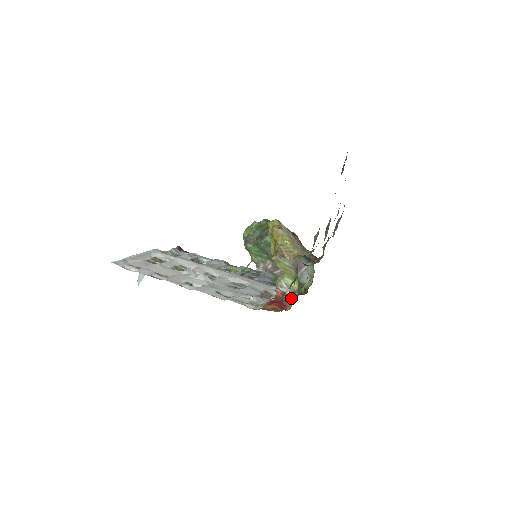
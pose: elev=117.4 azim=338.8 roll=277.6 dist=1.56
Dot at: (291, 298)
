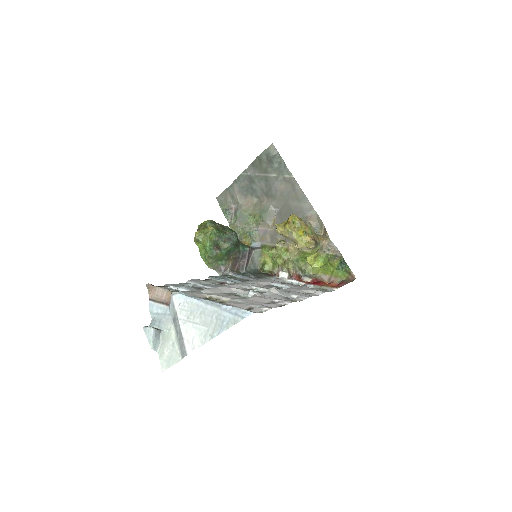
Dot at: (308, 276)
